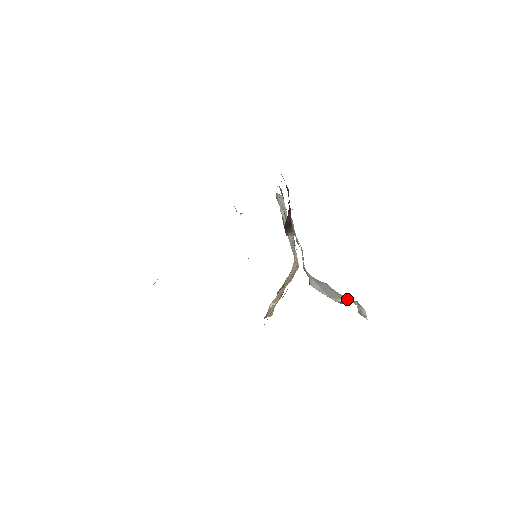
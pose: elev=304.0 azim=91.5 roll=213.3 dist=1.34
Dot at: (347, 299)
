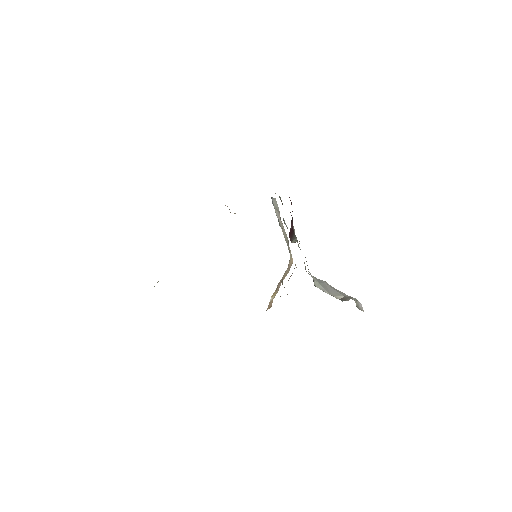
Dot at: (345, 295)
